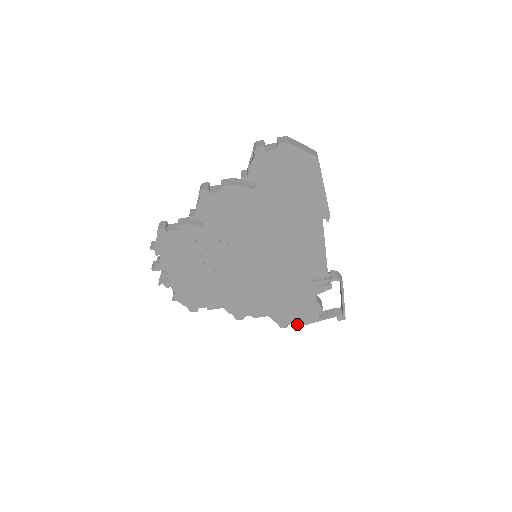
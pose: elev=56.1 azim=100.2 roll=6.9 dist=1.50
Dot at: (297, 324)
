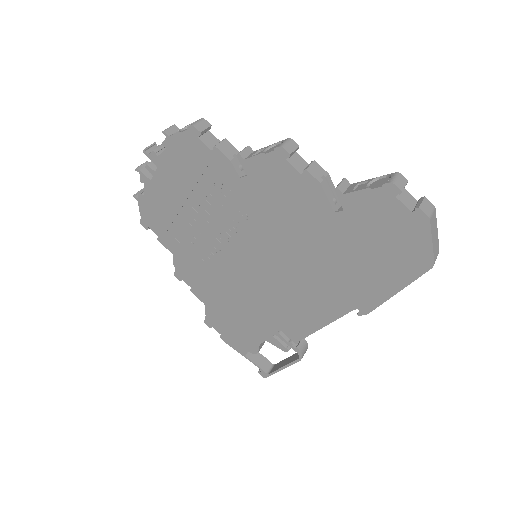
Dot at: (221, 336)
